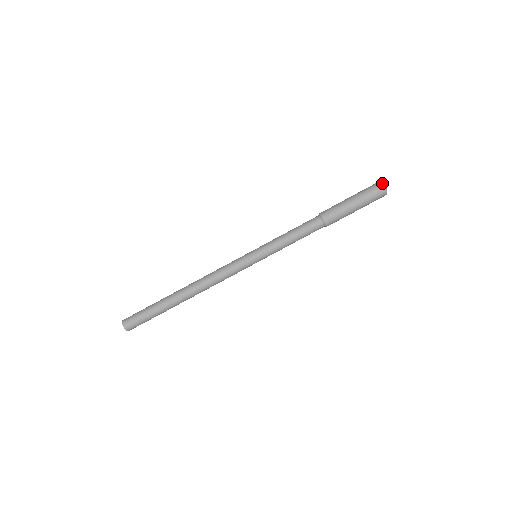
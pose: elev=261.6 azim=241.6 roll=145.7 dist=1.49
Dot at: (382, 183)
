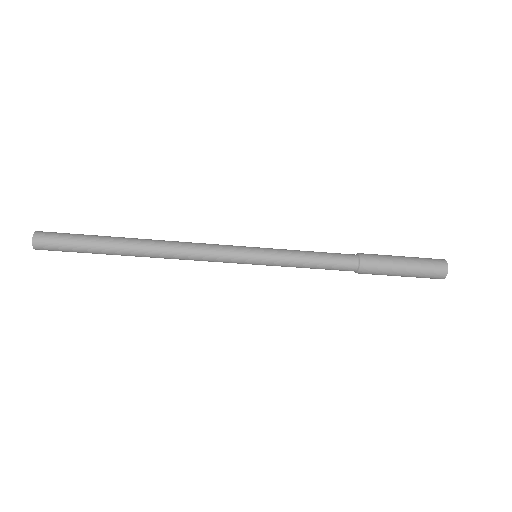
Dot at: occluded
